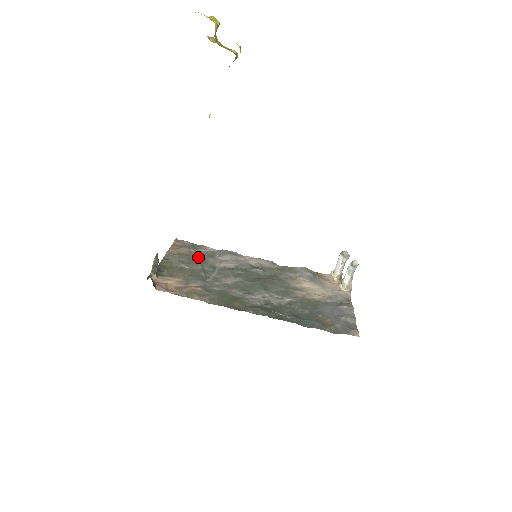
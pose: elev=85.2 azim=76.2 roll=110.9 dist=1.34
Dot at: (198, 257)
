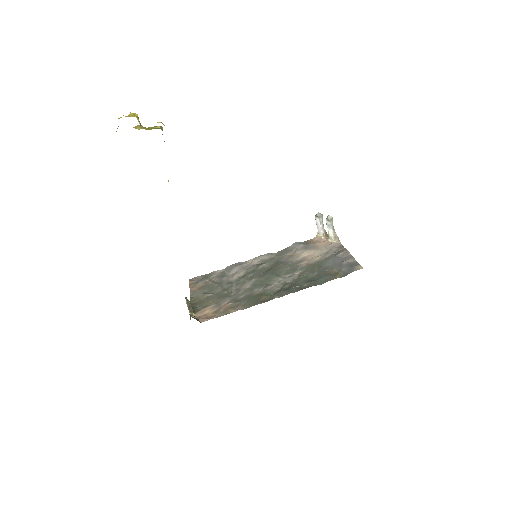
Dot at: (214, 282)
